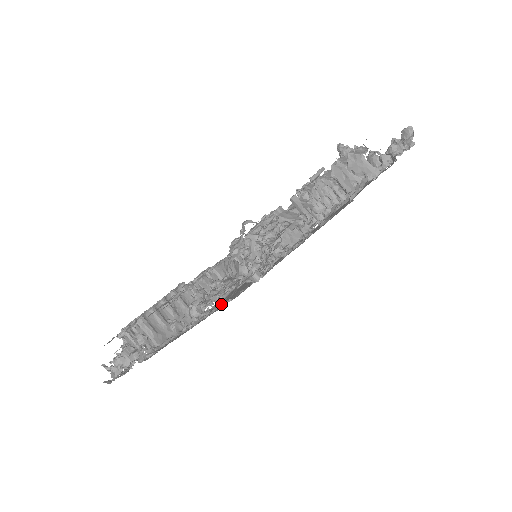
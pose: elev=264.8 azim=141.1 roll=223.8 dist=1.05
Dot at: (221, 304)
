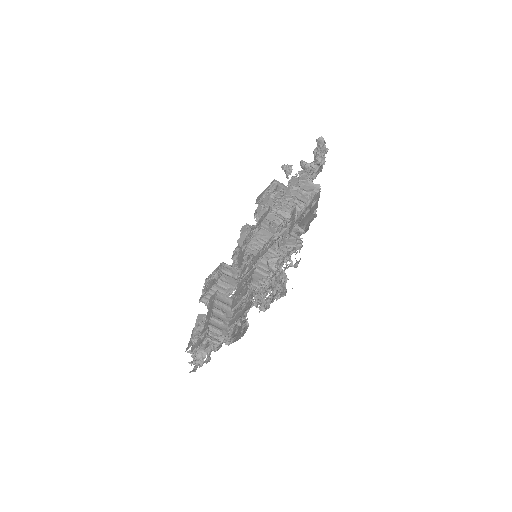
Dot at: occluded
